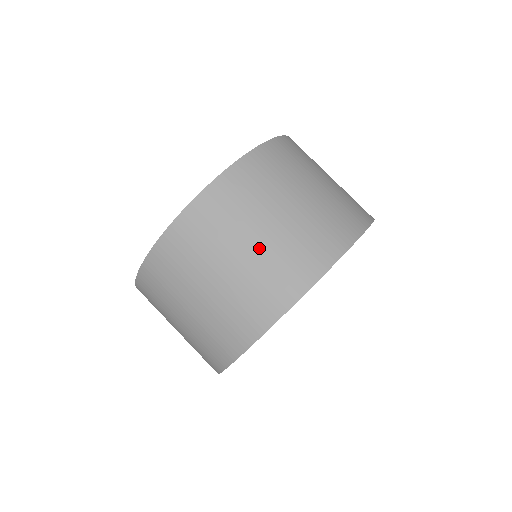
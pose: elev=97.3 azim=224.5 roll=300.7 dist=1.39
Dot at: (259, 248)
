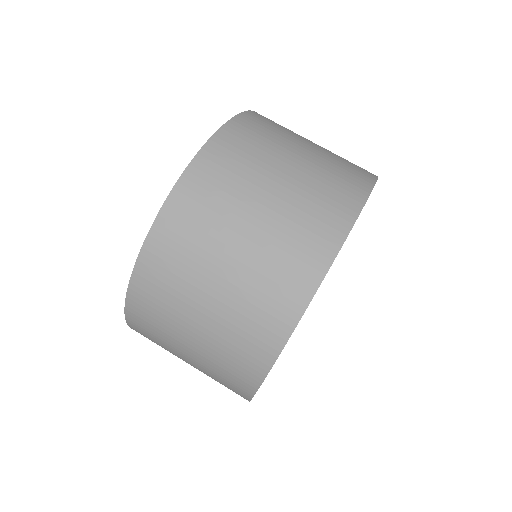
Dot at: (309, 158)
